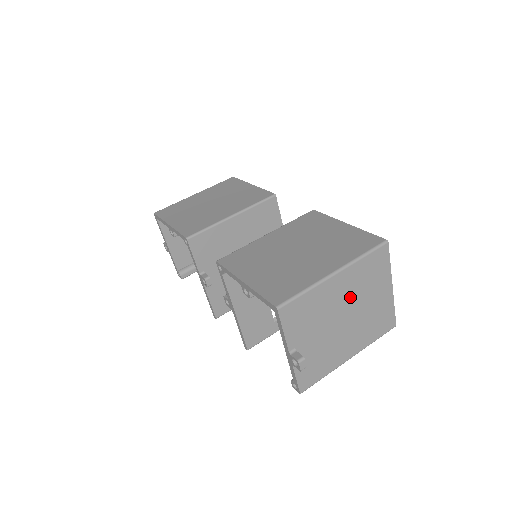
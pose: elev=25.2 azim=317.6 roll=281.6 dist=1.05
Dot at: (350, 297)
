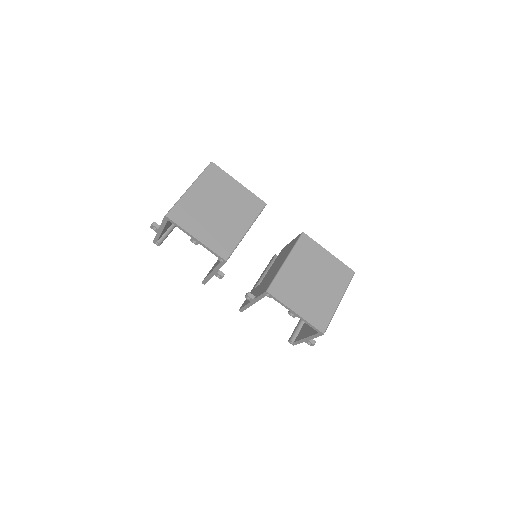
Dot at: occluded
